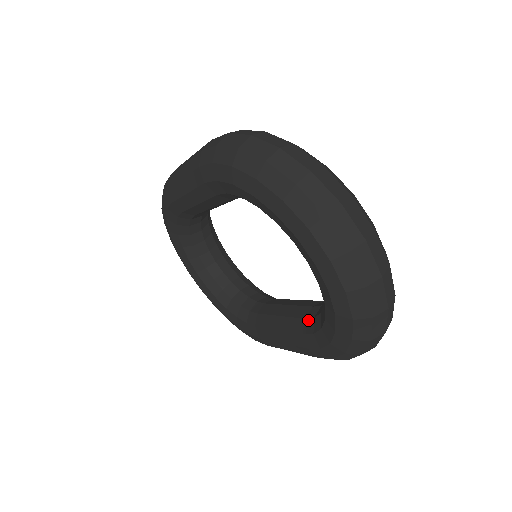
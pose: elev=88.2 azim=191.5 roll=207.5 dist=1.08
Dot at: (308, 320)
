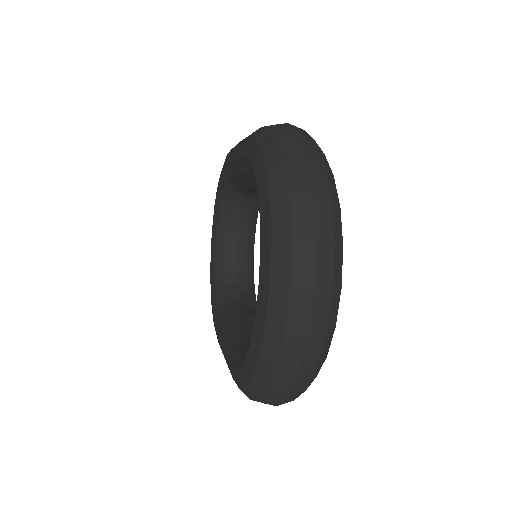
Dot at: (247, 339)
